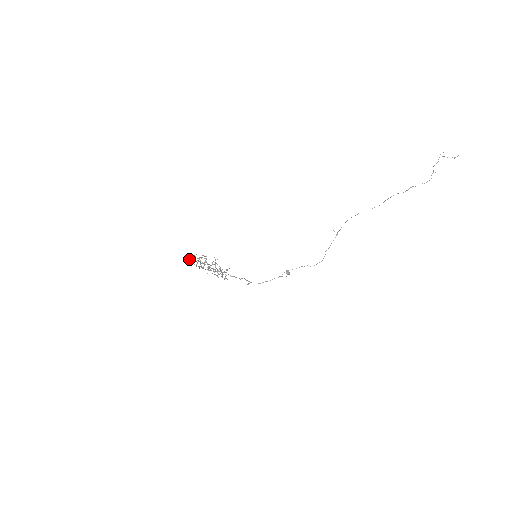
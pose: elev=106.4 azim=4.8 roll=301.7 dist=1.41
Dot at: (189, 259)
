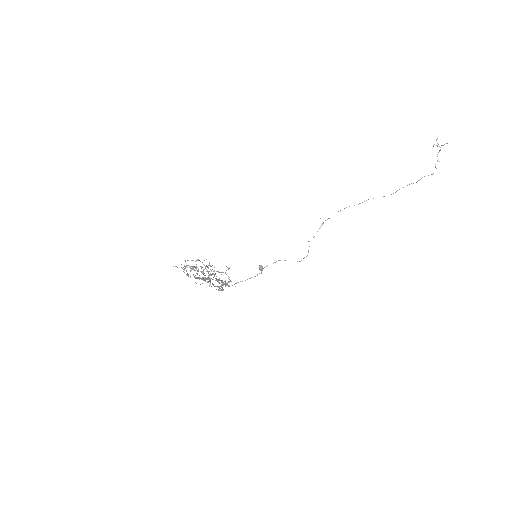
Dot at: occluded
